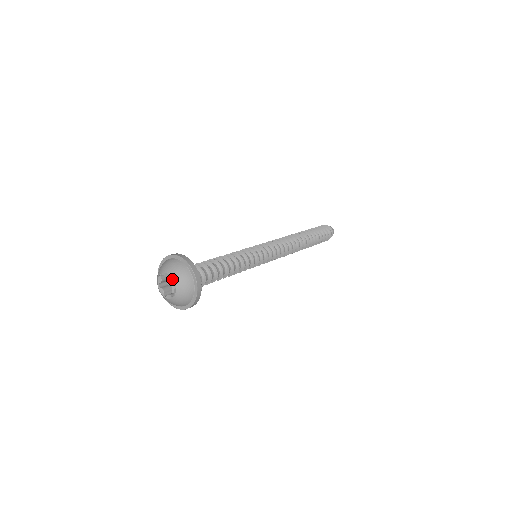
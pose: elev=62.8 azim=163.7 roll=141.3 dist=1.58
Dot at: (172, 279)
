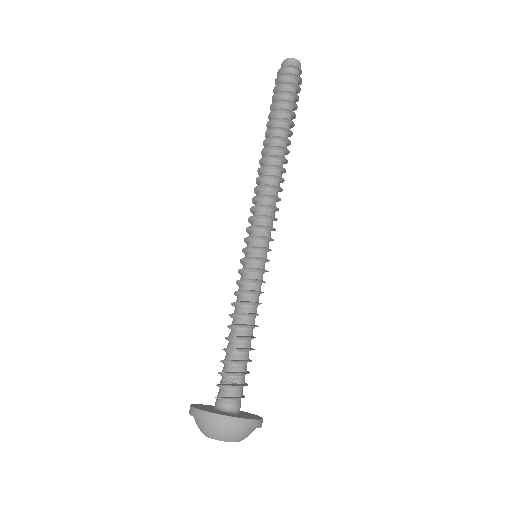
Dot at: (234, 441)
